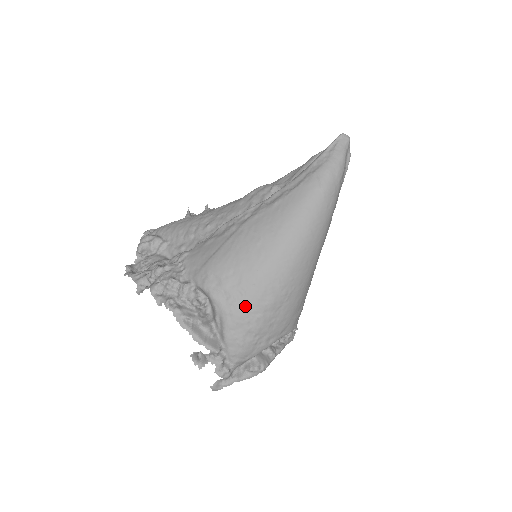
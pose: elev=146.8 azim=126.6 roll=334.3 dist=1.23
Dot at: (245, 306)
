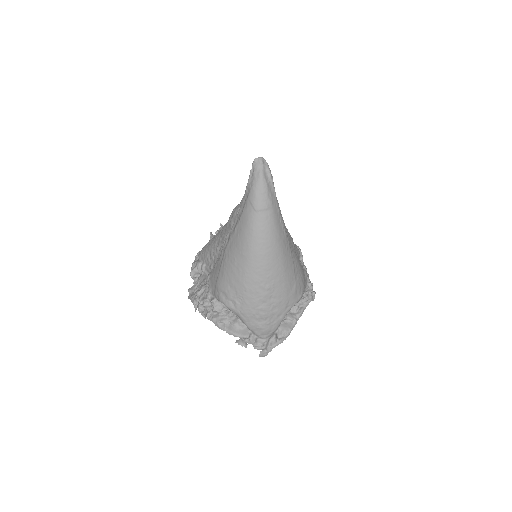
Dot at: (247, 306)
